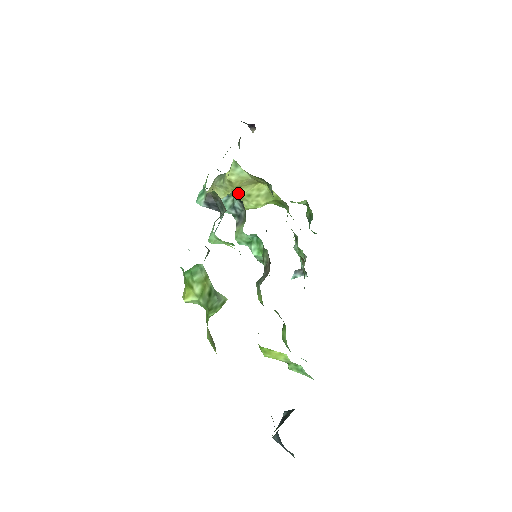
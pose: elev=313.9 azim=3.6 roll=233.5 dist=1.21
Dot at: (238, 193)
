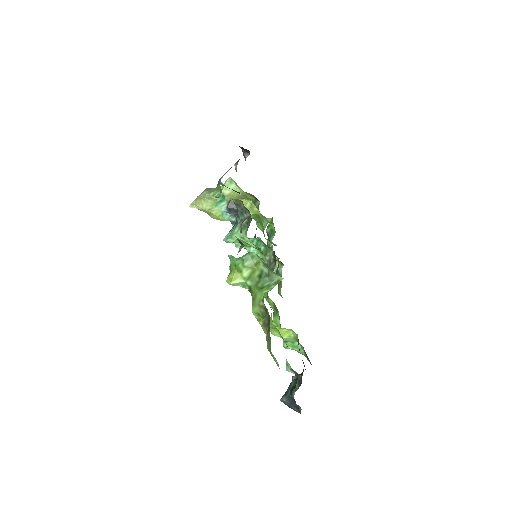
Dot at: occluded
